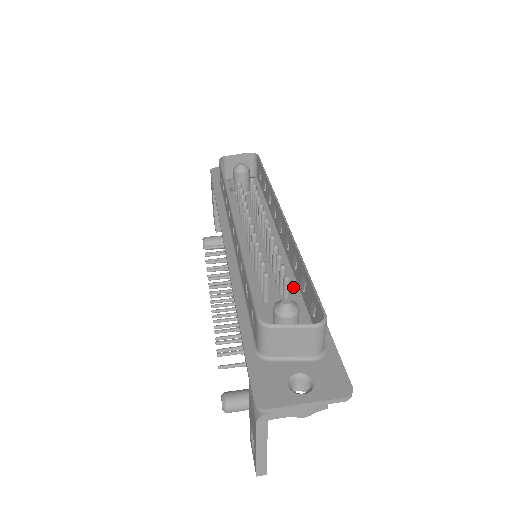
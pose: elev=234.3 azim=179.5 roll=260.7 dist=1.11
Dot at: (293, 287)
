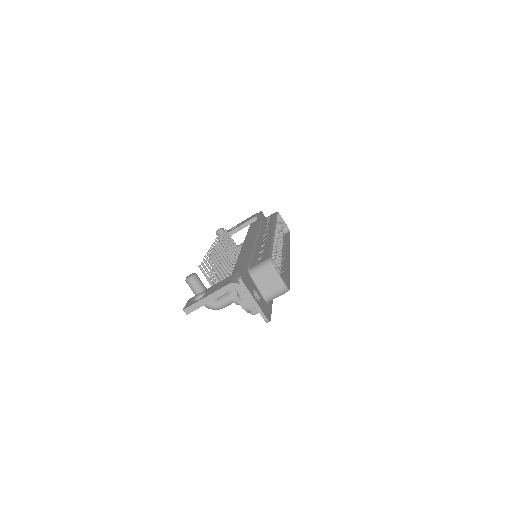
Dot at: occluded
